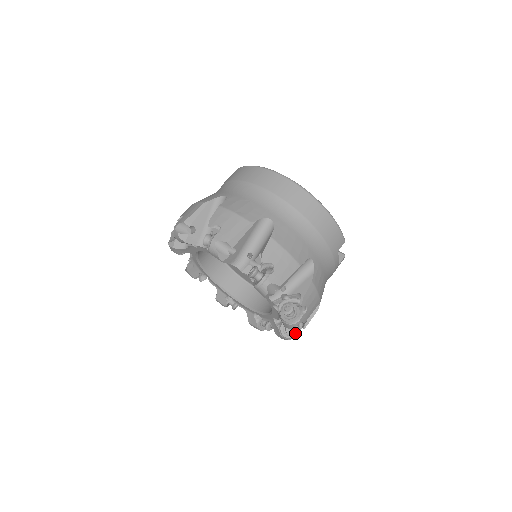
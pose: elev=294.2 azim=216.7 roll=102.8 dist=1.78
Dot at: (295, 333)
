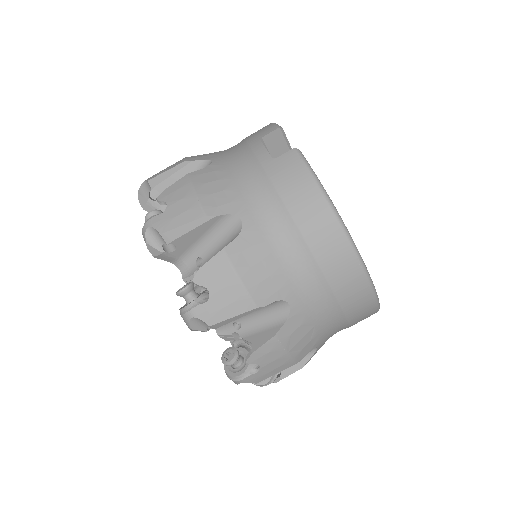
Dot at: occluded
